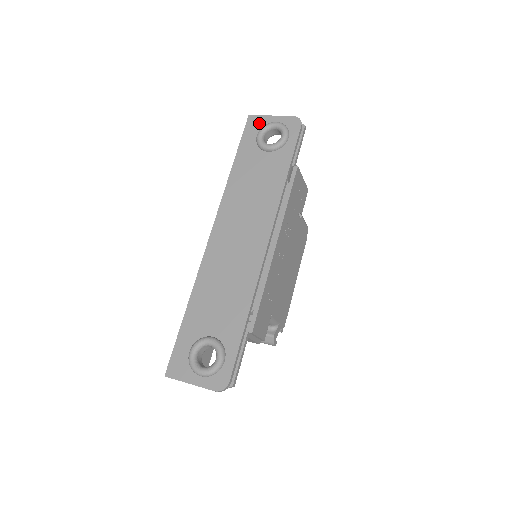
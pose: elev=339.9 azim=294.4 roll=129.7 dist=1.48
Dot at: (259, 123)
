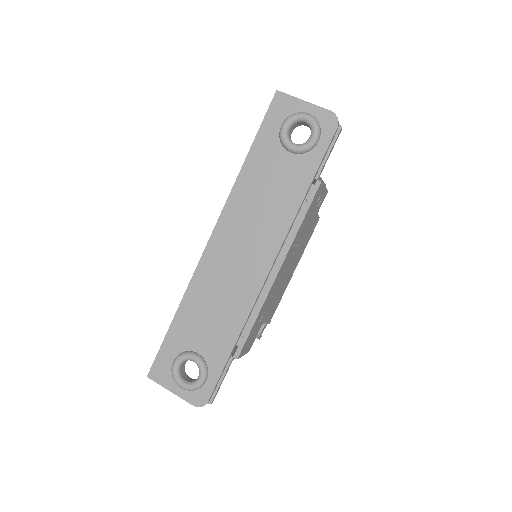
Dot at: (287, 107)
